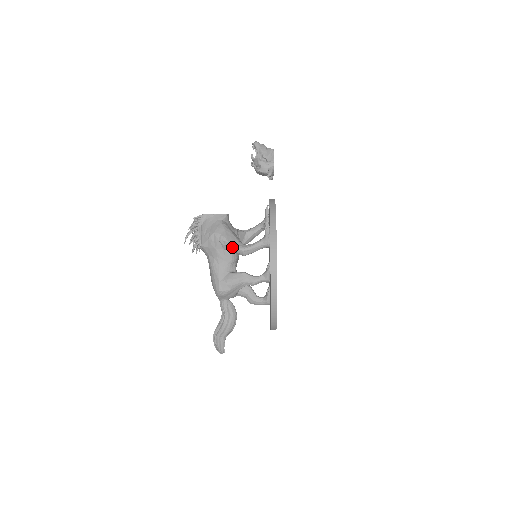
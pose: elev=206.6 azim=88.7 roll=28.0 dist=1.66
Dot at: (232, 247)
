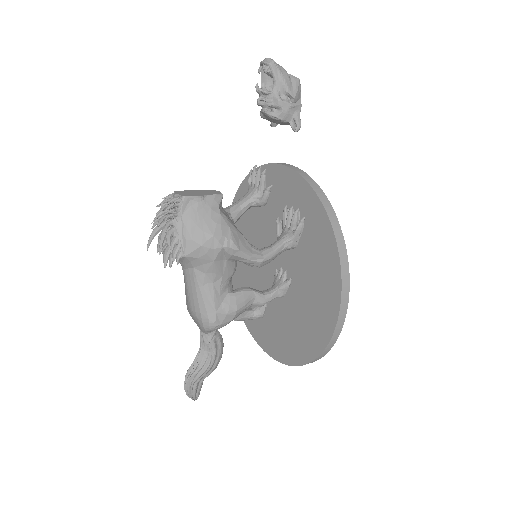
Dot at: (244, 258)
